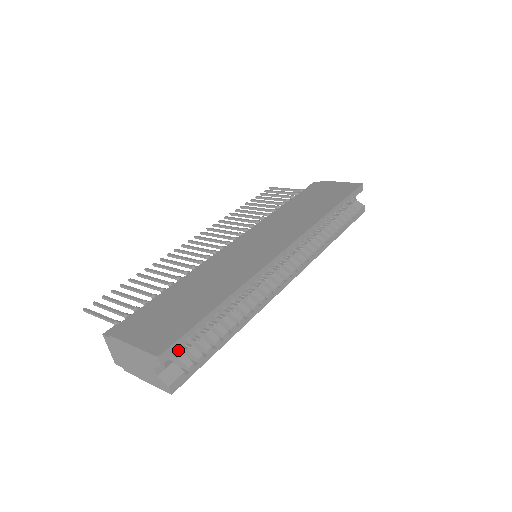
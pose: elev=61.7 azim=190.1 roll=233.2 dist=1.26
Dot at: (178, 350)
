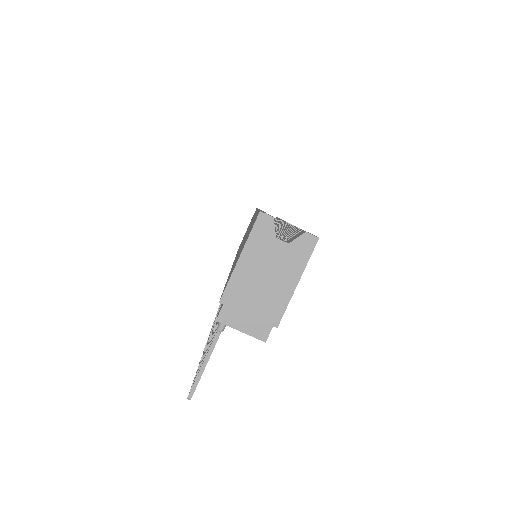
Dot at: occluded
